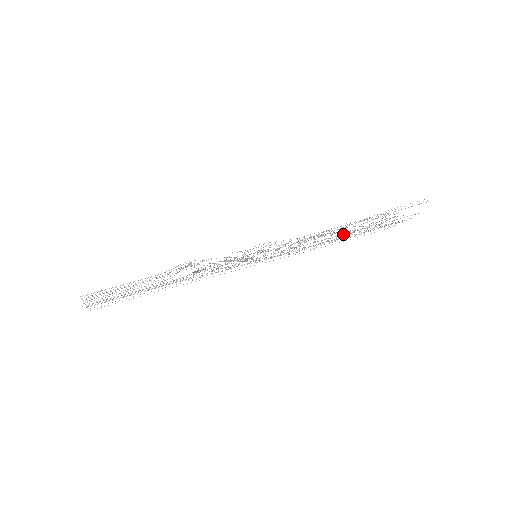
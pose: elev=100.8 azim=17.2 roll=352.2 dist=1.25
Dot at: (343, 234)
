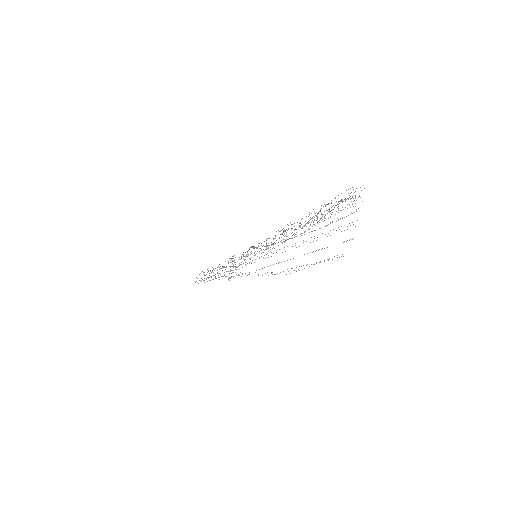
Dot at: occluded
